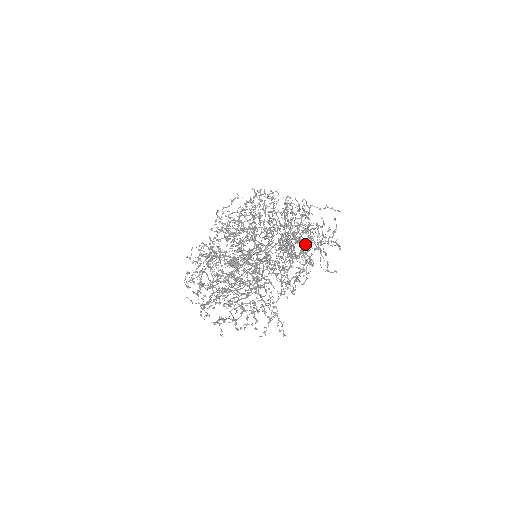
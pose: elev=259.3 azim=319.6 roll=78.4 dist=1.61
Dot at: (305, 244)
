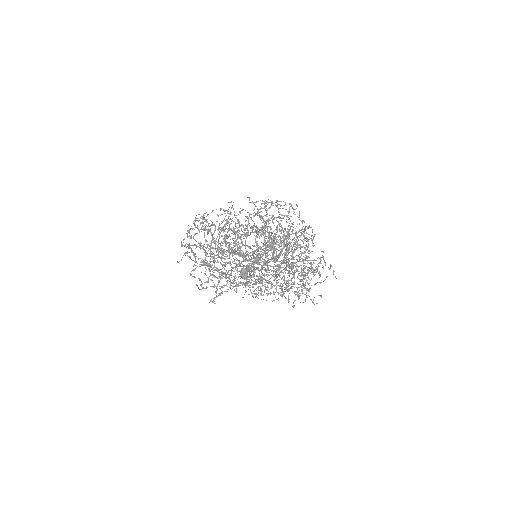
Dot at: (288, 260)
